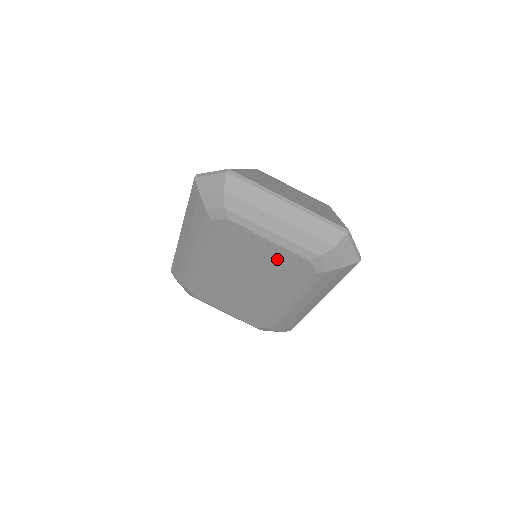
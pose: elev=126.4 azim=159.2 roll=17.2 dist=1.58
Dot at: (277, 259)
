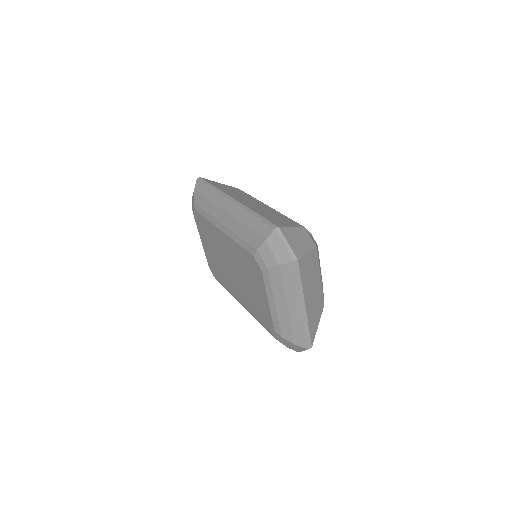
Dot at: (261, 304)
